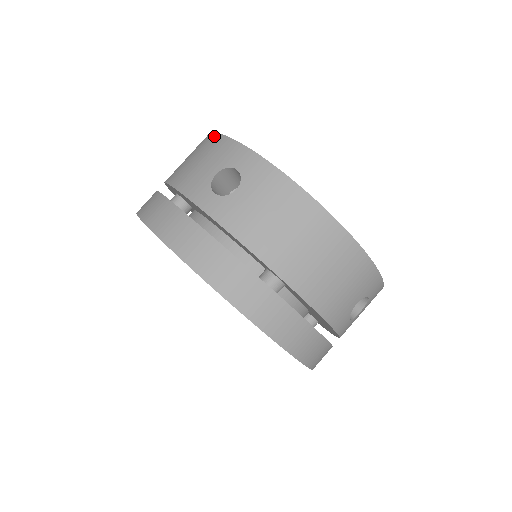
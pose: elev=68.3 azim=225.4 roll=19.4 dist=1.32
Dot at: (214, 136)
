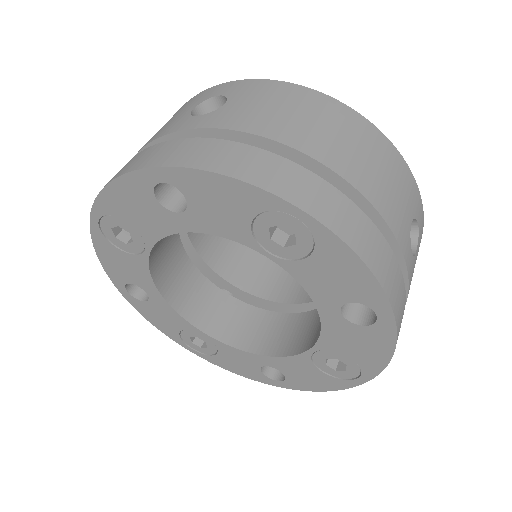
Dot at: occluded
